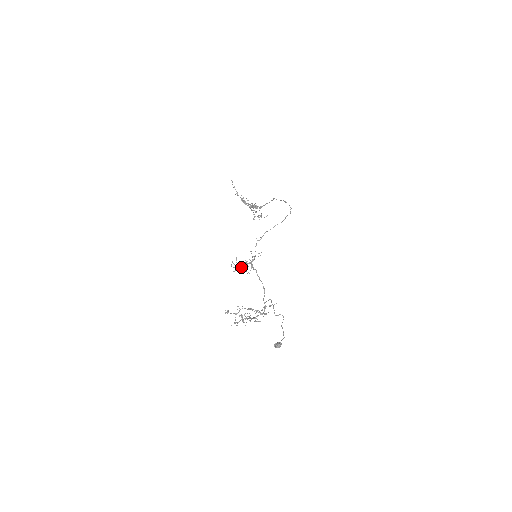
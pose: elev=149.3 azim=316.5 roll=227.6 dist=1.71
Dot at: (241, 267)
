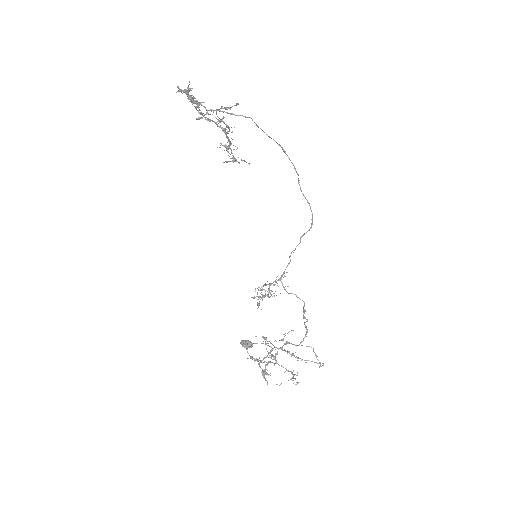
Dot at: occluded
